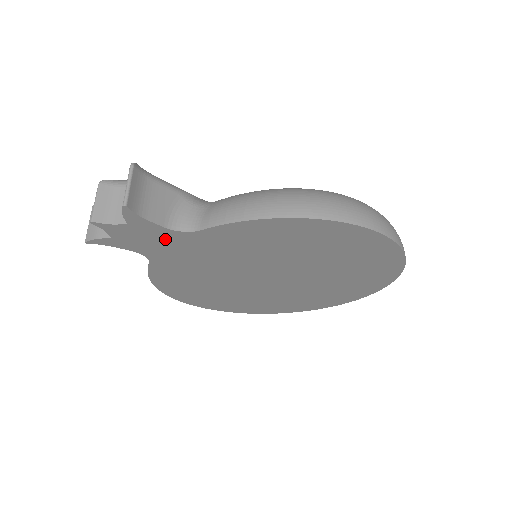
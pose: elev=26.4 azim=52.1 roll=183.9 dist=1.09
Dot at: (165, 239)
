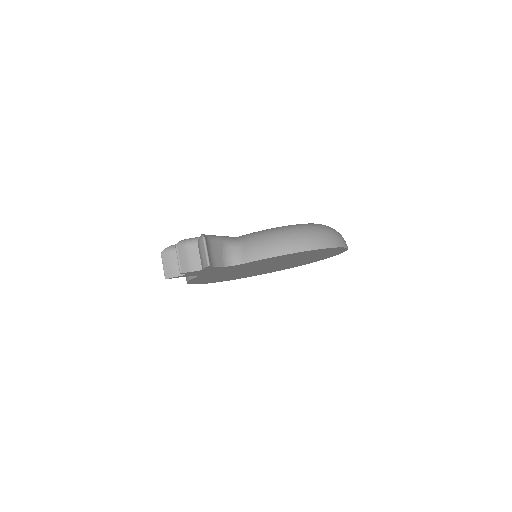
Dot at: (218, 269)
